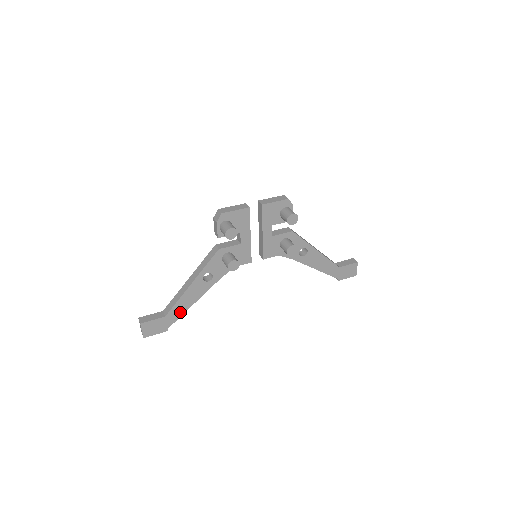
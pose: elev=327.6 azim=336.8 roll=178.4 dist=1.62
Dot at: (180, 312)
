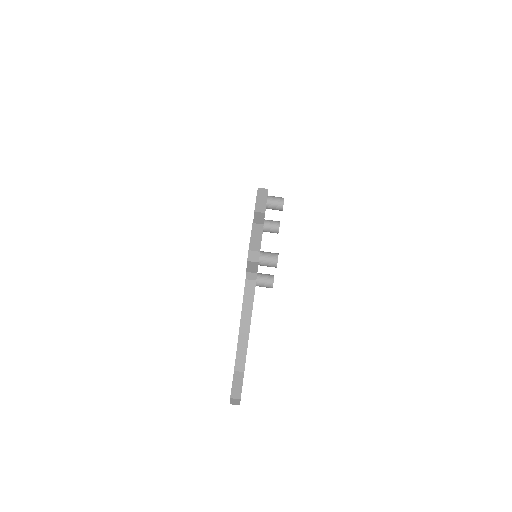
Dot at: occluded
